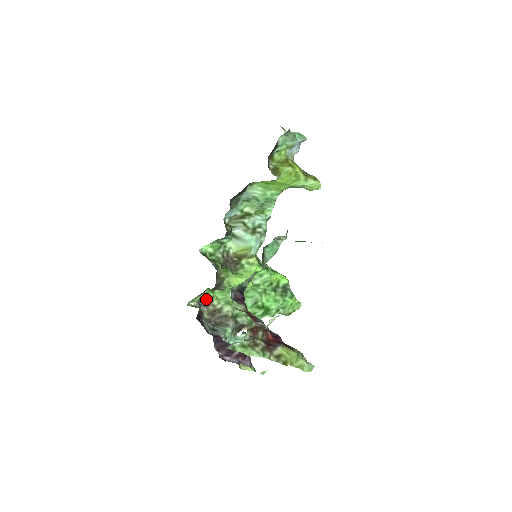
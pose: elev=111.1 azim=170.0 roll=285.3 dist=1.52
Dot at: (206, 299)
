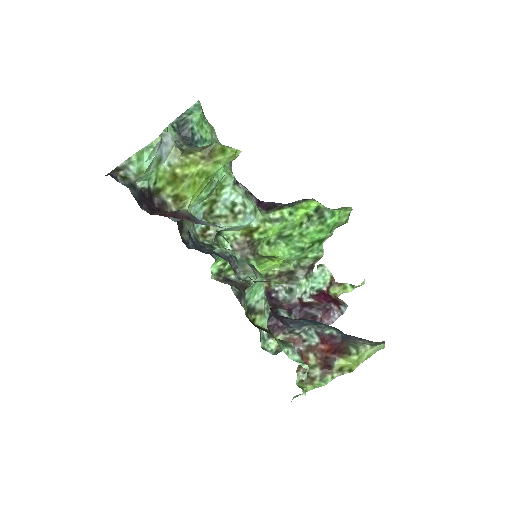
Dot at: occluded
